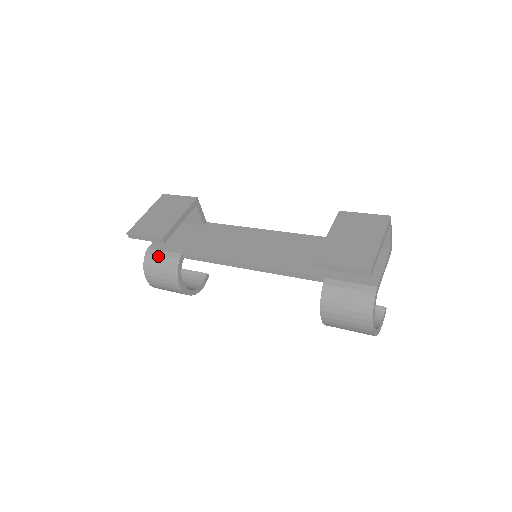
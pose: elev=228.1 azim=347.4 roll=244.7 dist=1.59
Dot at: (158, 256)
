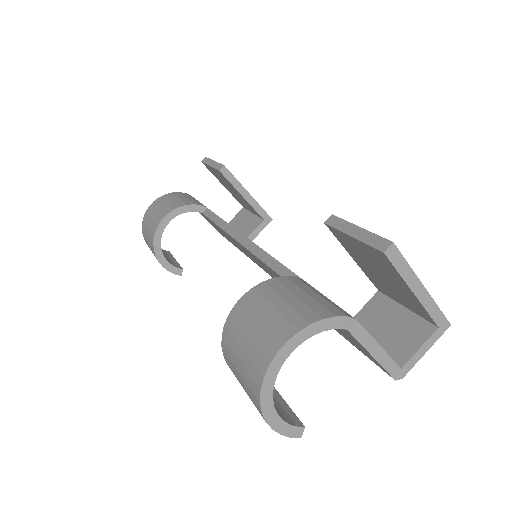
Dot at: (190, 197)
